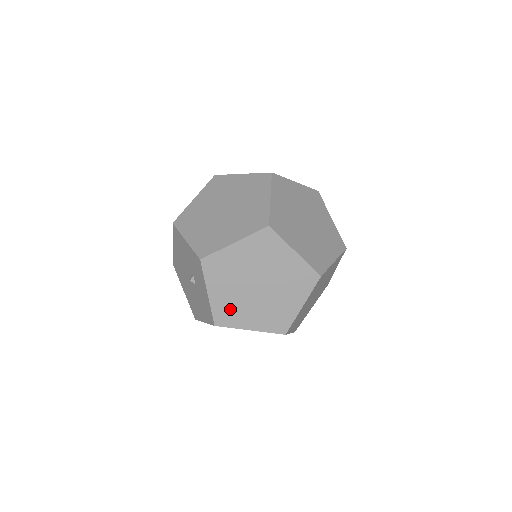
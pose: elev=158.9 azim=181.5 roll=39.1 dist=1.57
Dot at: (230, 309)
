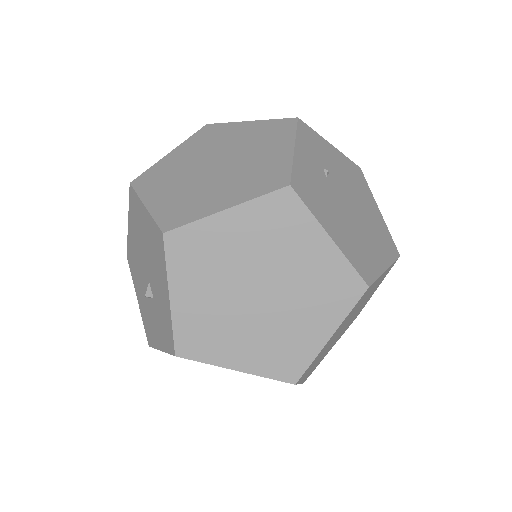
Dot at: occluded
